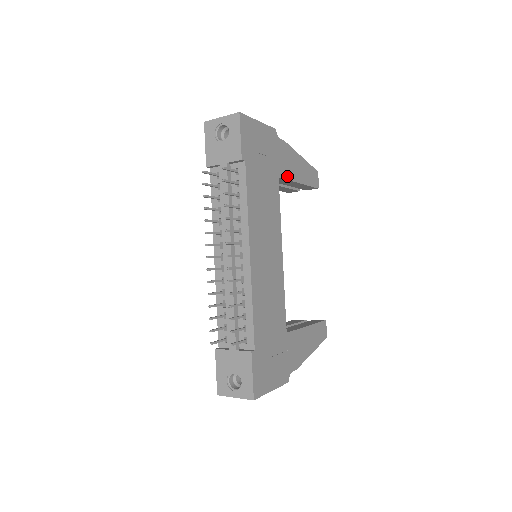
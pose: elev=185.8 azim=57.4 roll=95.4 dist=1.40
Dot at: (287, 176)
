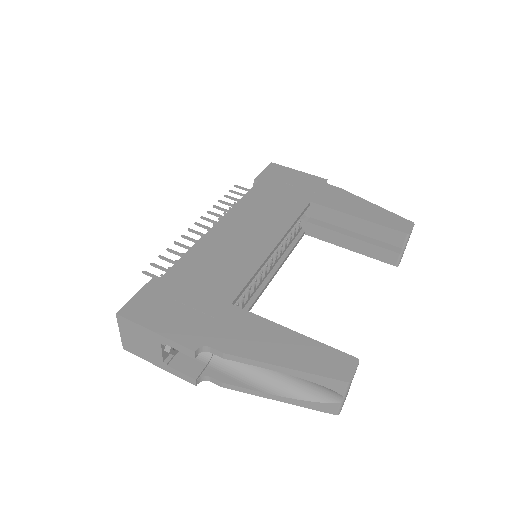
Dot at: (330, 206)
